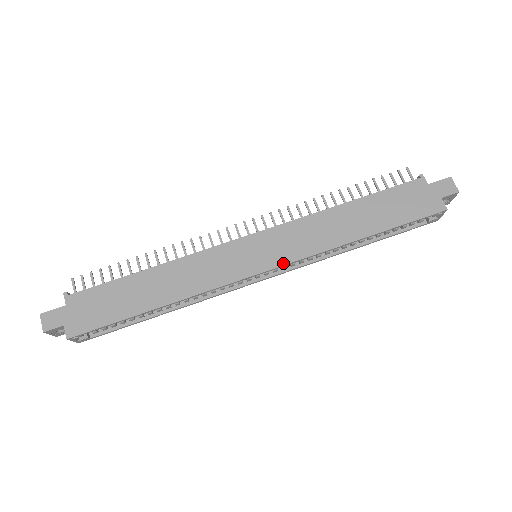
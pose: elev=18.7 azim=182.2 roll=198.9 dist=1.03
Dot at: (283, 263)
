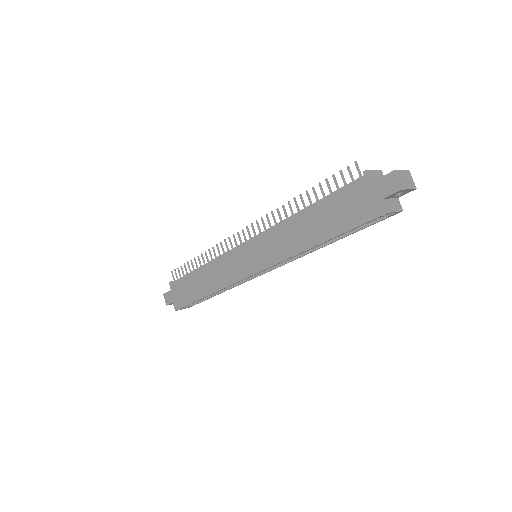
Dot at: (265, 267)
